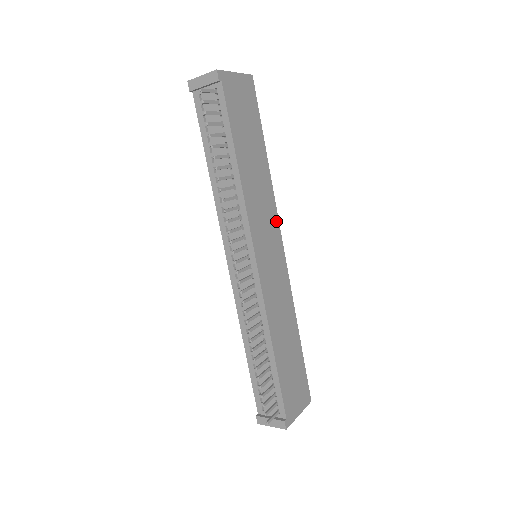
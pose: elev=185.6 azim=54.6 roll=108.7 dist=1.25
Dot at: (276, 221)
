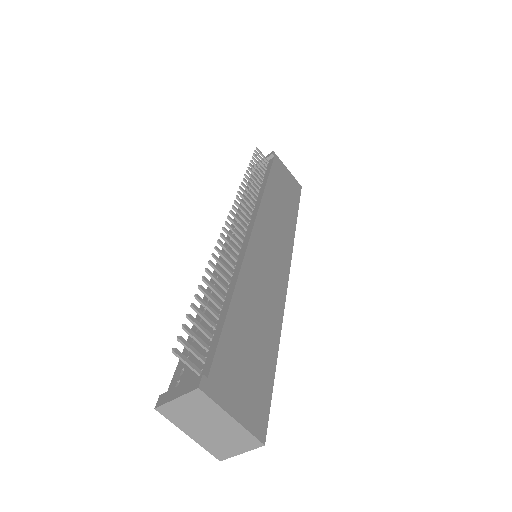
Dot at: (289, 248)
